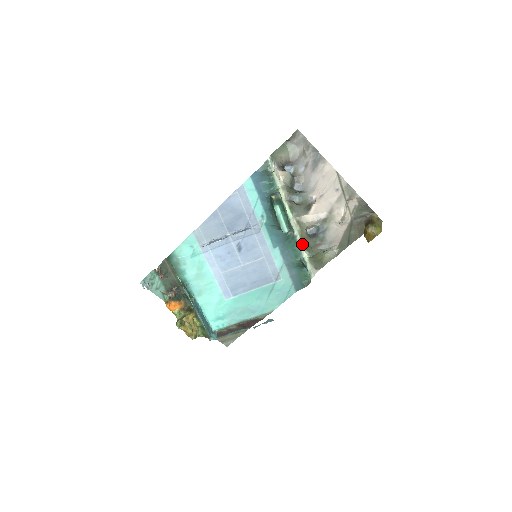
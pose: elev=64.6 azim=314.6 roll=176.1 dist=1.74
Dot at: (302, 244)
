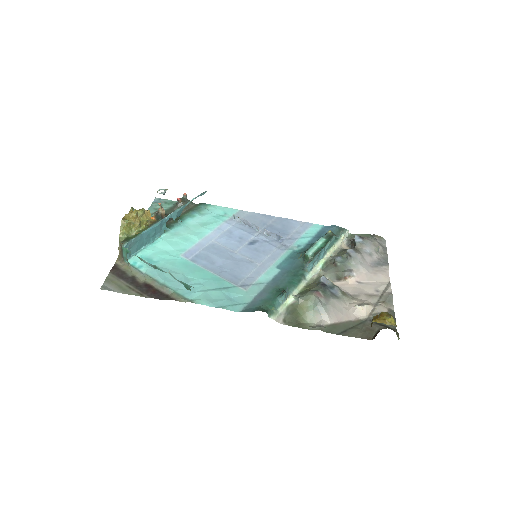
Dot at: (301, 289)
